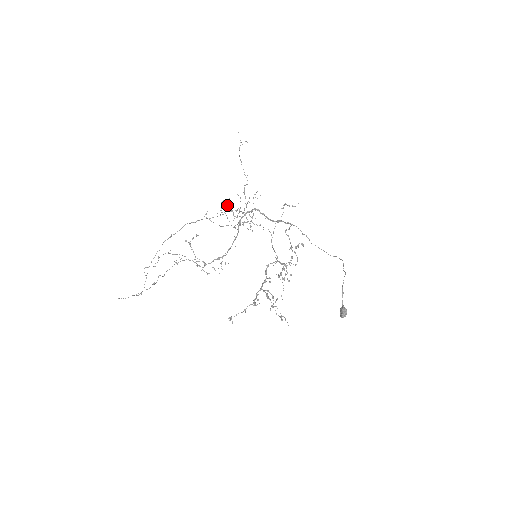
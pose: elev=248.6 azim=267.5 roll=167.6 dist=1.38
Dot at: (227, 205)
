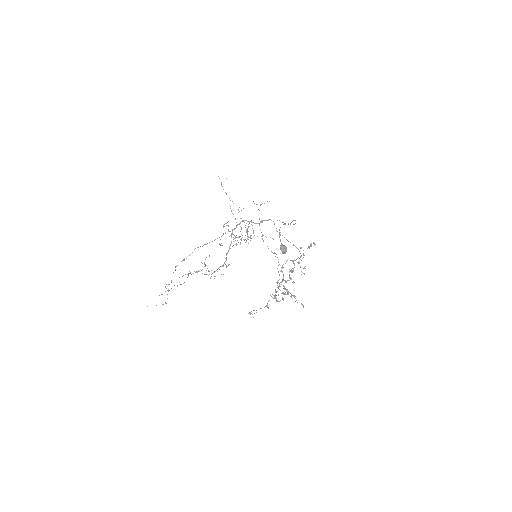
Dot at: (224, 226)
